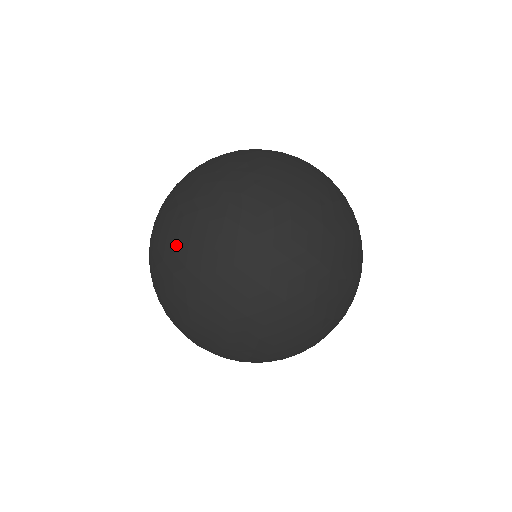
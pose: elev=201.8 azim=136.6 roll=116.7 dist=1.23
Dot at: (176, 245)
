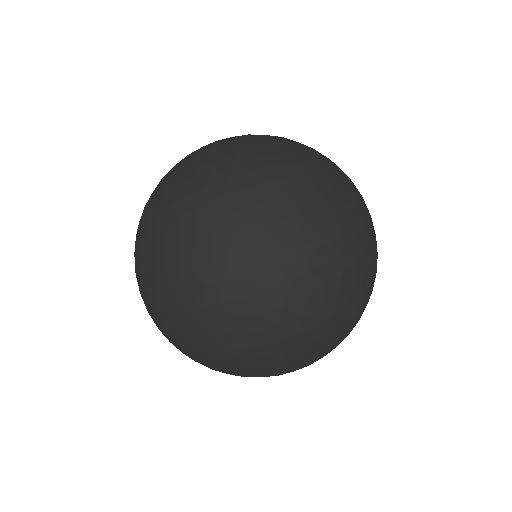
Dot at: (256, 186)
